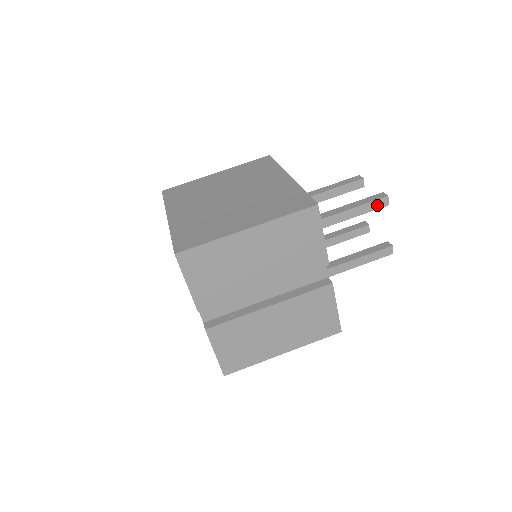
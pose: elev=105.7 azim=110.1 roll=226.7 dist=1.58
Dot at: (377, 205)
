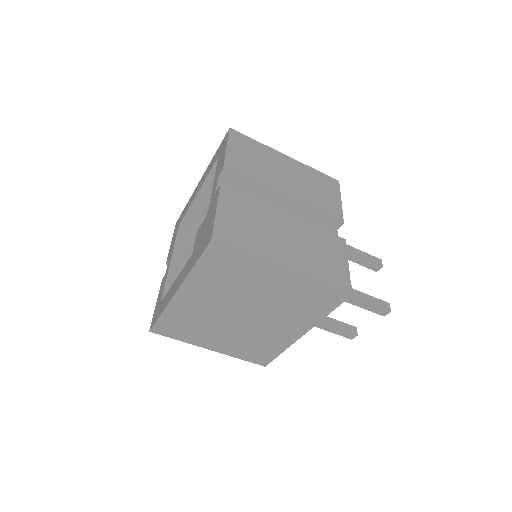
Dot at: occluded
